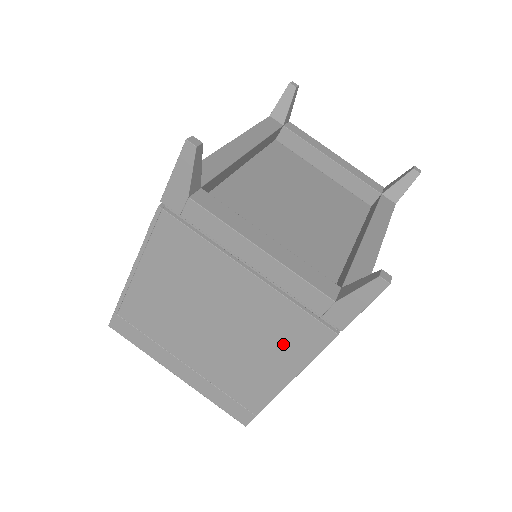
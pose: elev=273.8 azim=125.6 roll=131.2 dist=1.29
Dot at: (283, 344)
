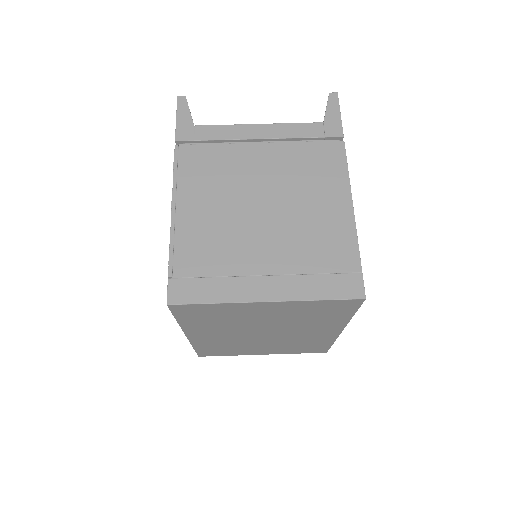
Dot at: (321, 177)
